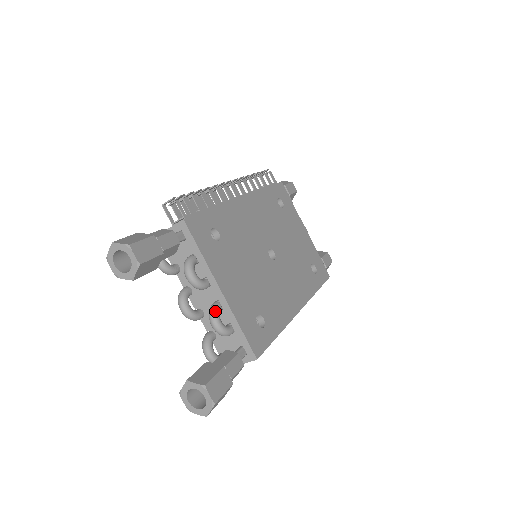
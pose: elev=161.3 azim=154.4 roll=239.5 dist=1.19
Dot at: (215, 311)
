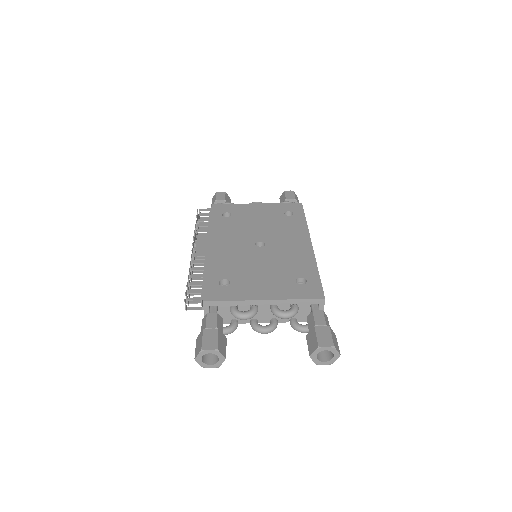
Dot at: (276, 311)
